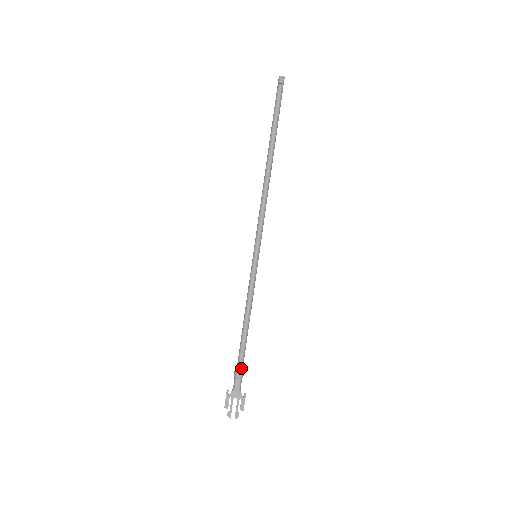
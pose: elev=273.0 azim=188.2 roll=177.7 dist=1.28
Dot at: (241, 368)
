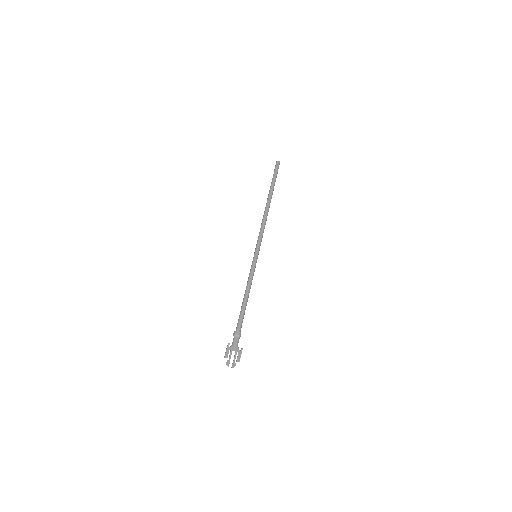
Dot at: (240, 329)
